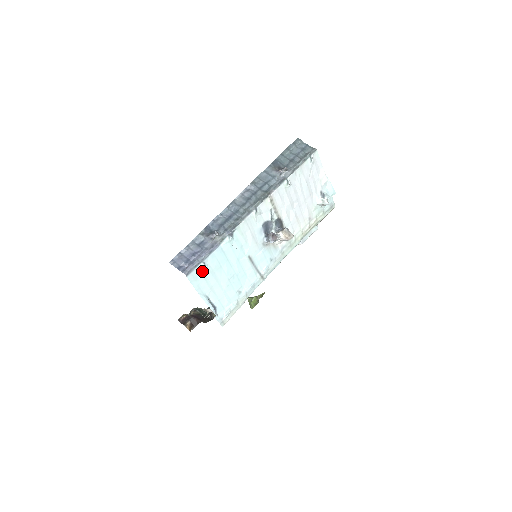
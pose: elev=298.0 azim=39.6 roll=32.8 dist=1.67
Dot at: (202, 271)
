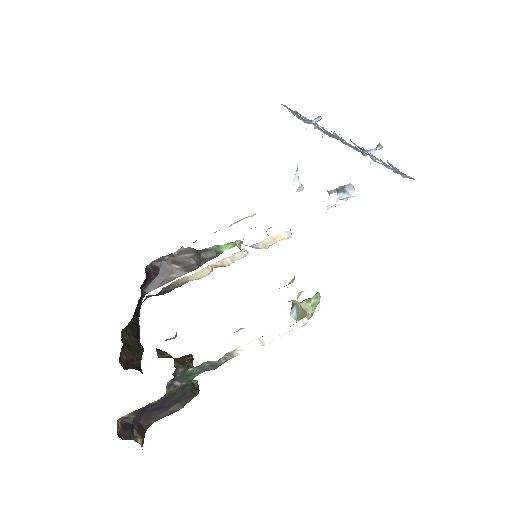
Dot at: occluded
